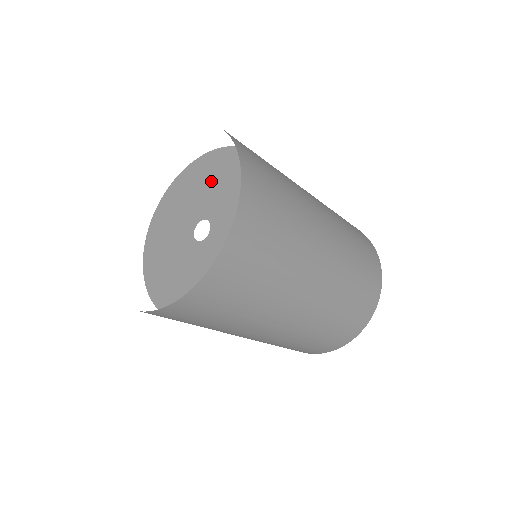
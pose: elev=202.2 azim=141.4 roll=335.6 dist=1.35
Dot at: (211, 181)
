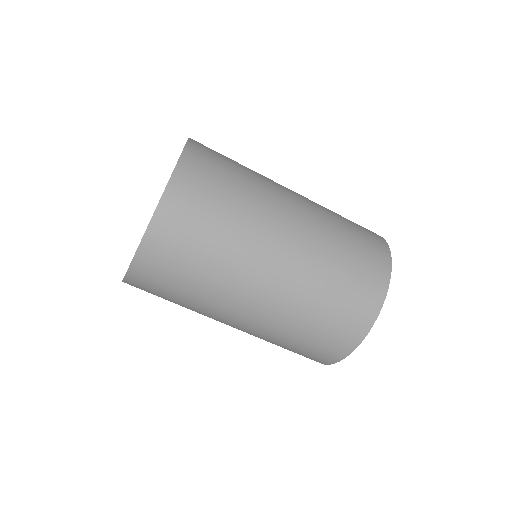
Dot at: occluded
